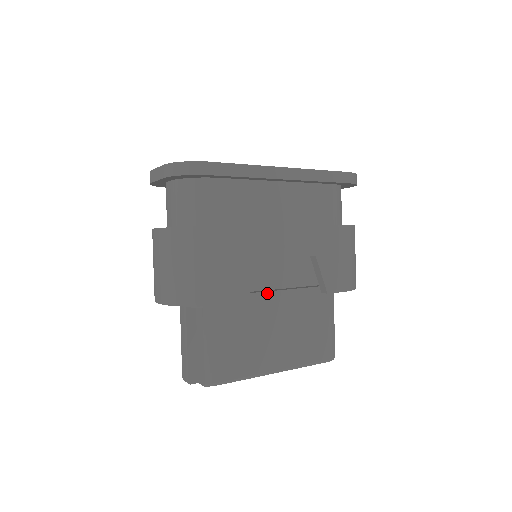
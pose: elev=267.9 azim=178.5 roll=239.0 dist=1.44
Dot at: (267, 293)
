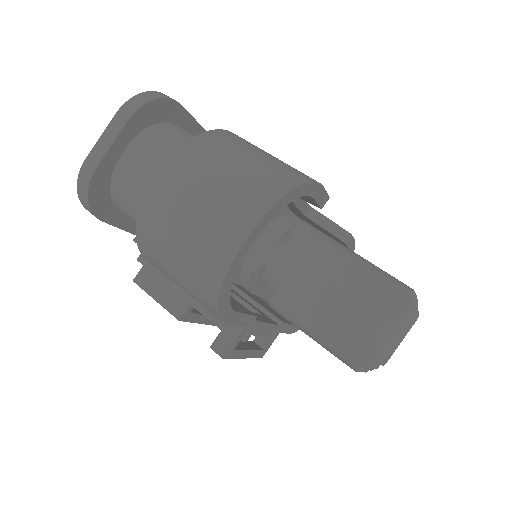
Dot at: occluded
